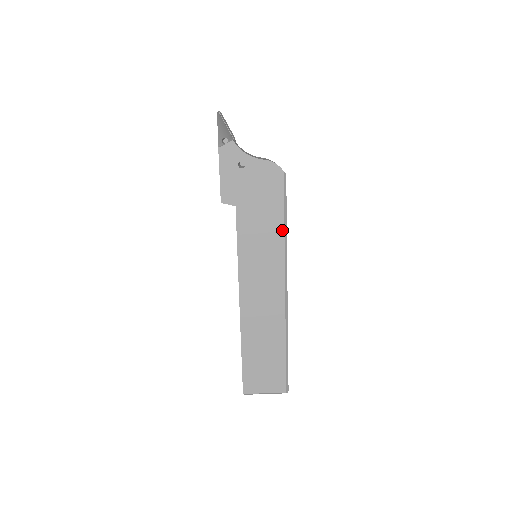
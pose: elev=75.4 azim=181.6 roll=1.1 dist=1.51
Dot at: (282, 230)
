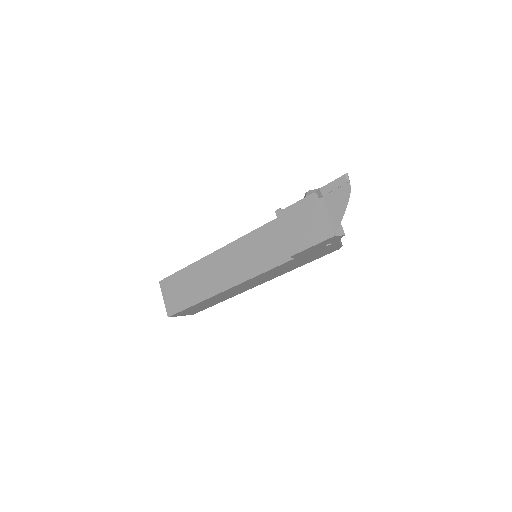
Dot at: occluded
